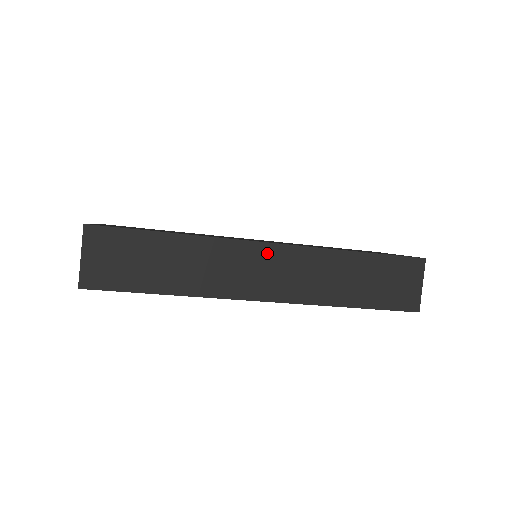
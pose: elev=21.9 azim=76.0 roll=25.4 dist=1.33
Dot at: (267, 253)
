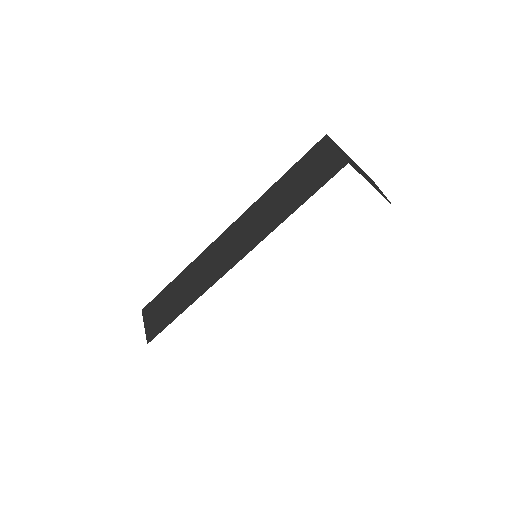
Dot at: (225, 238)
